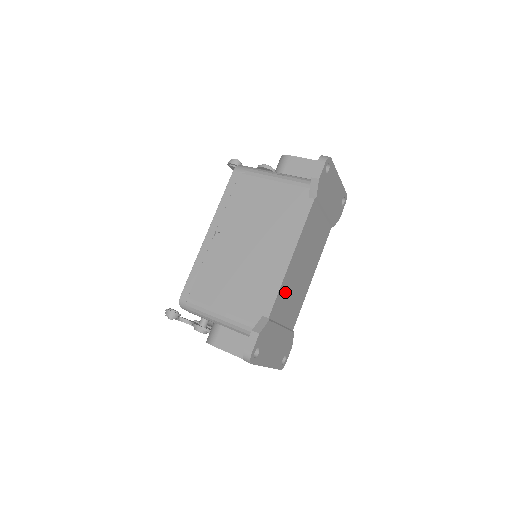
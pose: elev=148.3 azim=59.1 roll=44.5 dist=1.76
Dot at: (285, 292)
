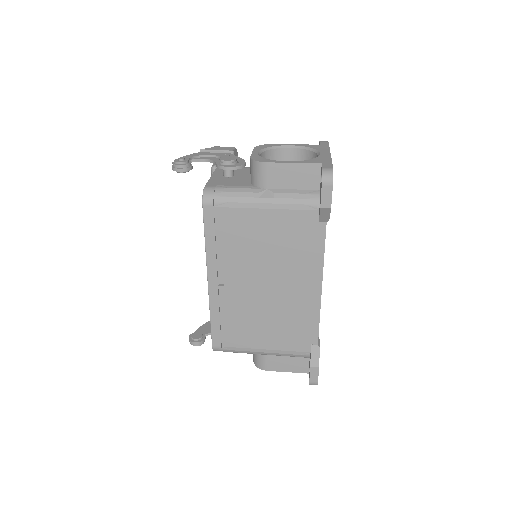
Dot at: occluded
